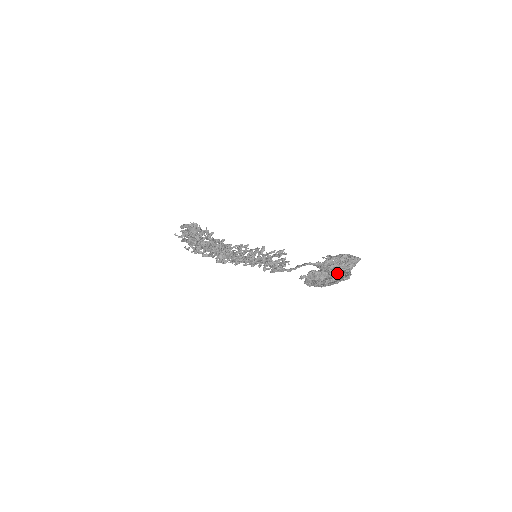
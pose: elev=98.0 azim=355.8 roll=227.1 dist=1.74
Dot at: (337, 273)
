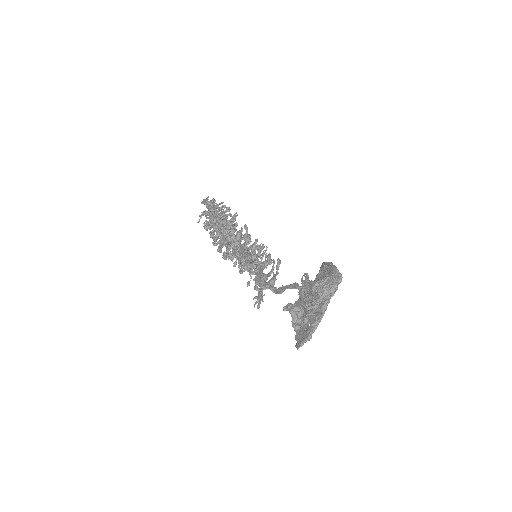
Dot at: (309, 314)
